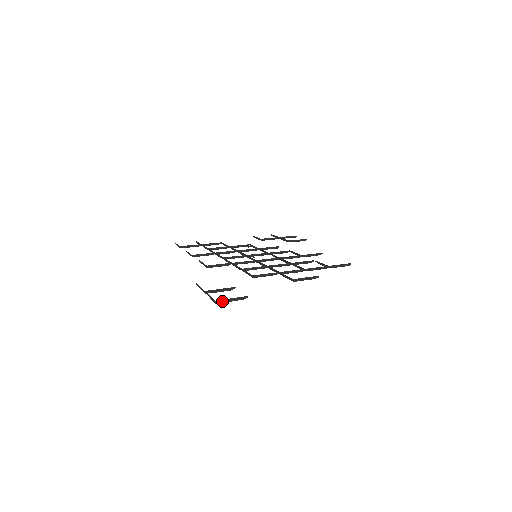
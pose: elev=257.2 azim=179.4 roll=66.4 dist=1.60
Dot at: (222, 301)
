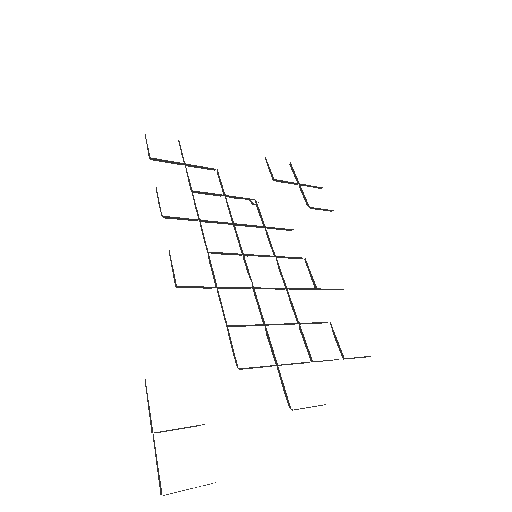
Dot at: occluded
